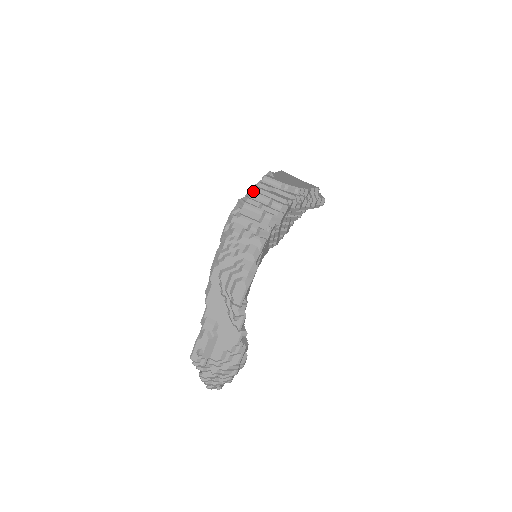
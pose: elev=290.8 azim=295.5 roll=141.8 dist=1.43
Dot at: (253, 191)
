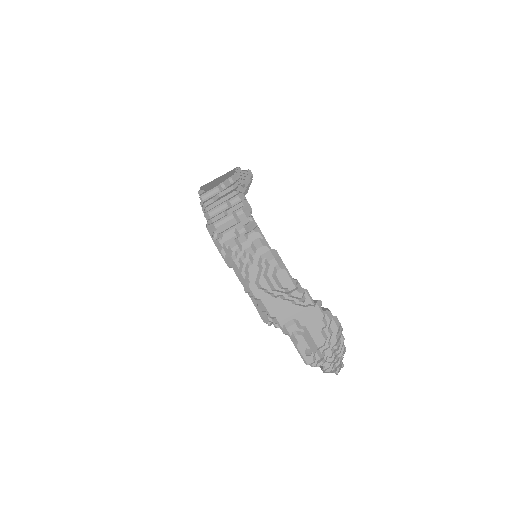
Dot at: (208, 211)
